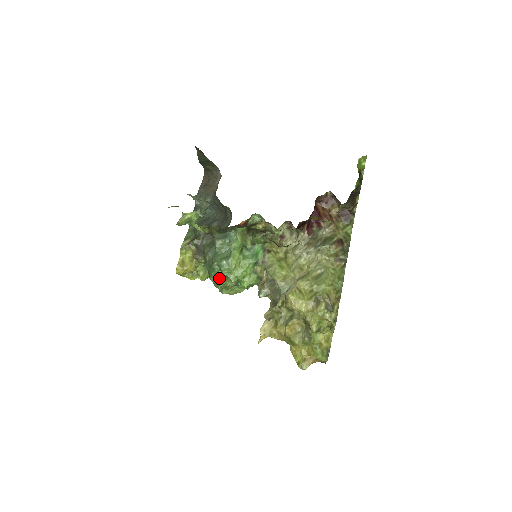
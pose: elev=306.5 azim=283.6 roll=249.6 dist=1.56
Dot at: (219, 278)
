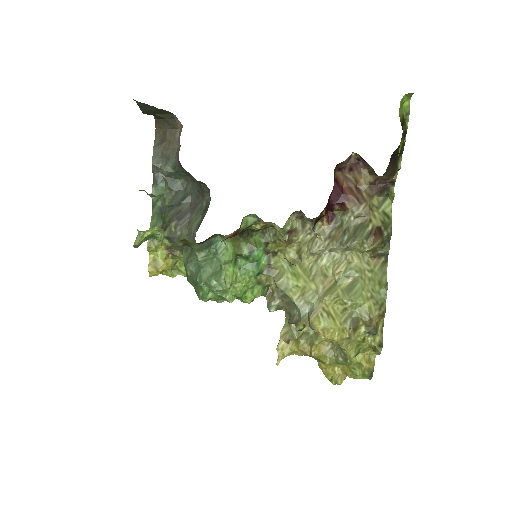
Dot at: occluded
